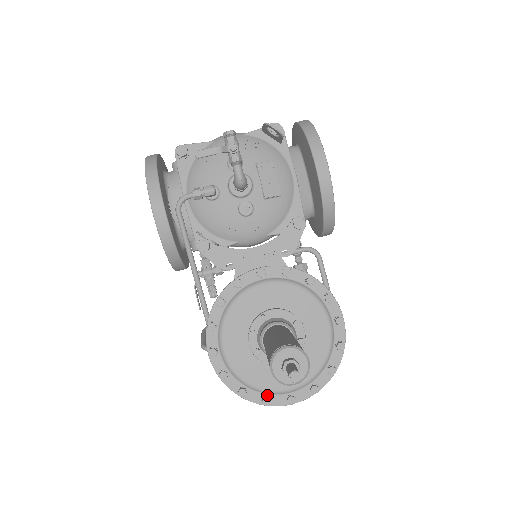
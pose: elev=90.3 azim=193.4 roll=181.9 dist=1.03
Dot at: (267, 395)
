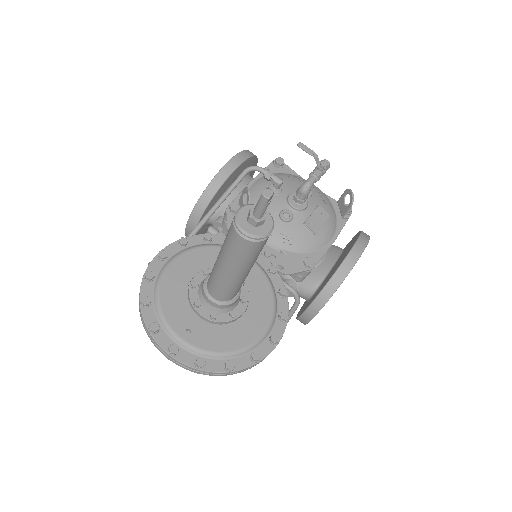
Dot at: (160, 326)
